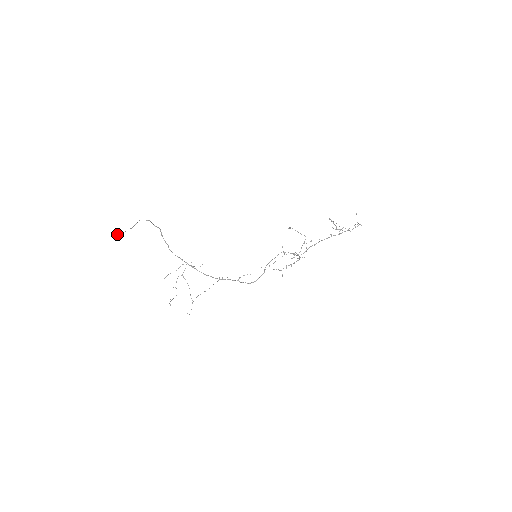
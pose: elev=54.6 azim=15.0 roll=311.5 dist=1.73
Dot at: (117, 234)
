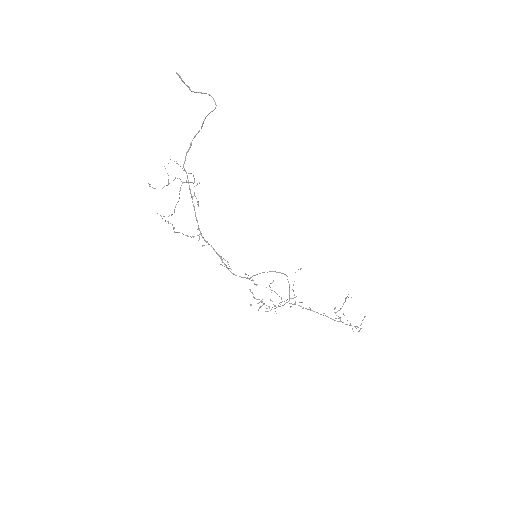
Dot at: (177, 73)
